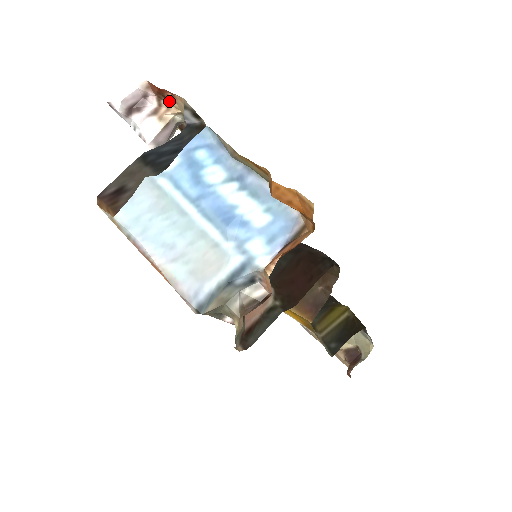
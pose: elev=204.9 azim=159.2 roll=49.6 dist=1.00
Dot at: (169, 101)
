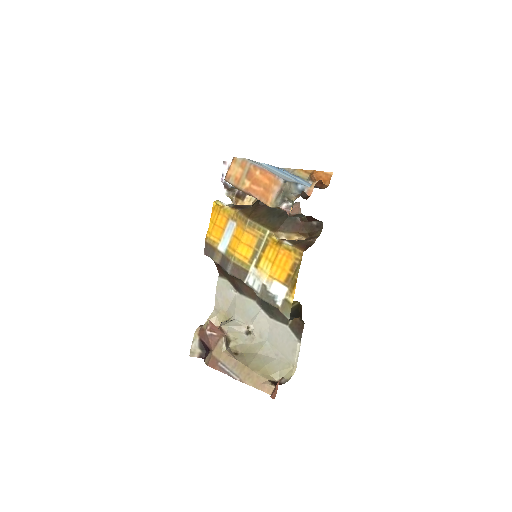
Dot at: occluded
